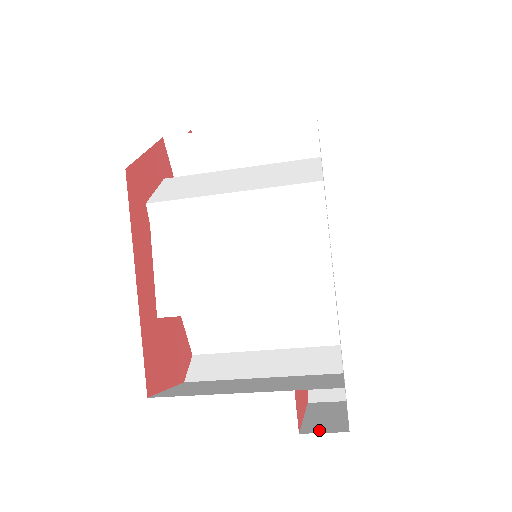
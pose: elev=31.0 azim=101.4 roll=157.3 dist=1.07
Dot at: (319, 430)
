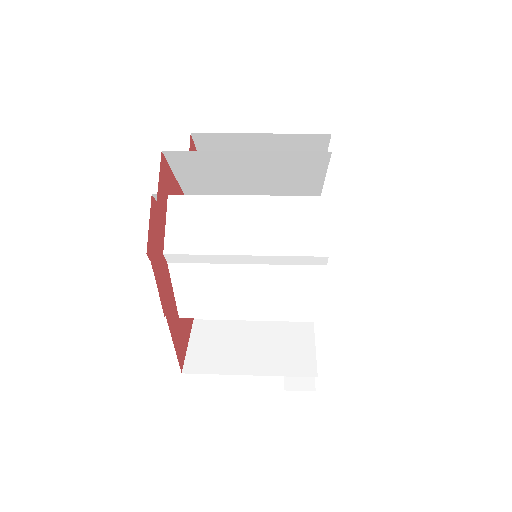
Dot at: (296, 386)
